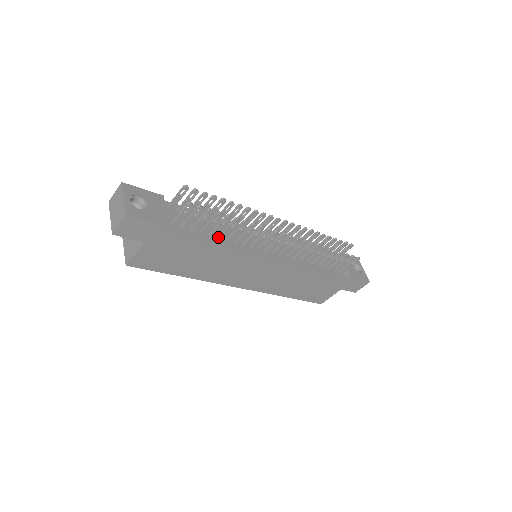
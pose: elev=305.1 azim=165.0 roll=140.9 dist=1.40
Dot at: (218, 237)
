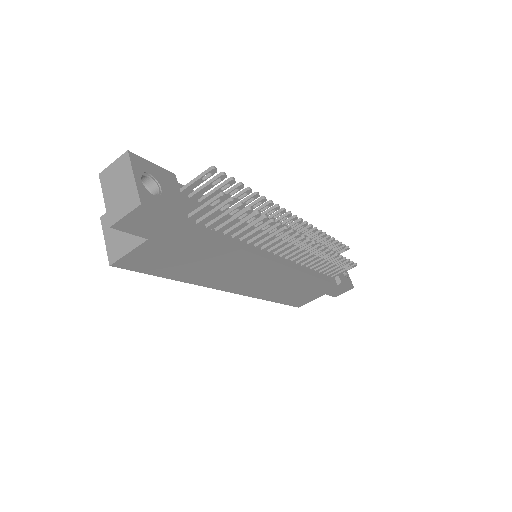
Dot at: (234, 236)
